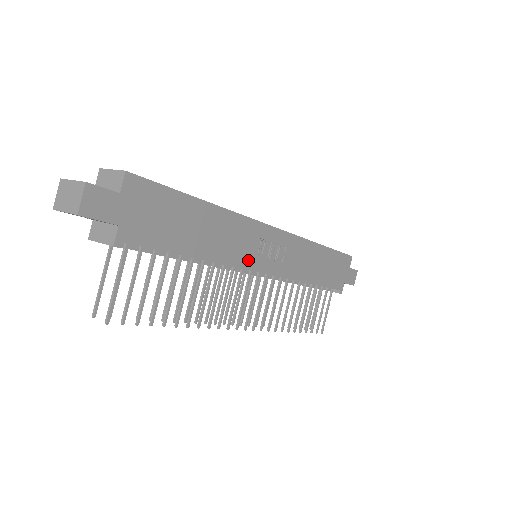
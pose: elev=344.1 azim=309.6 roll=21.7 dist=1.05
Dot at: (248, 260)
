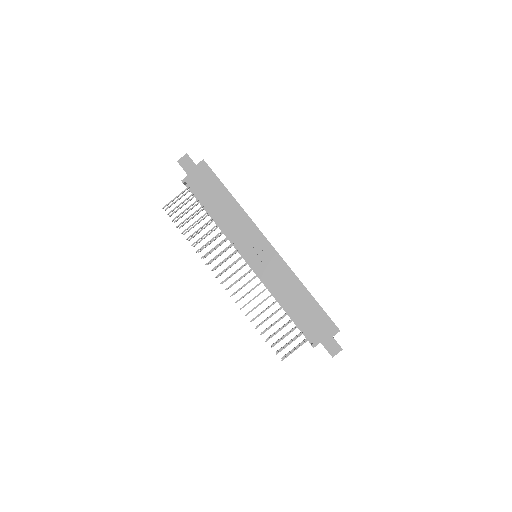
Dot at: (241, 244)
